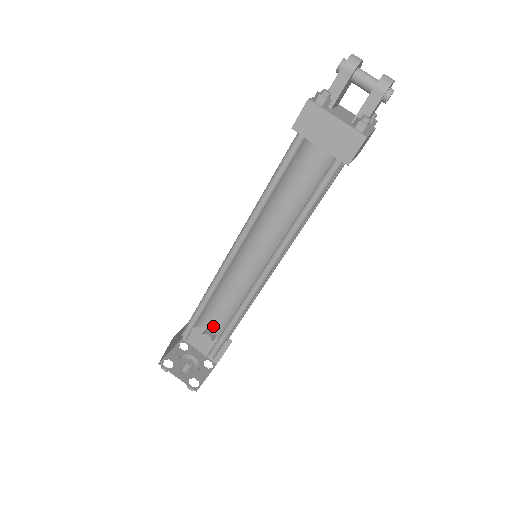
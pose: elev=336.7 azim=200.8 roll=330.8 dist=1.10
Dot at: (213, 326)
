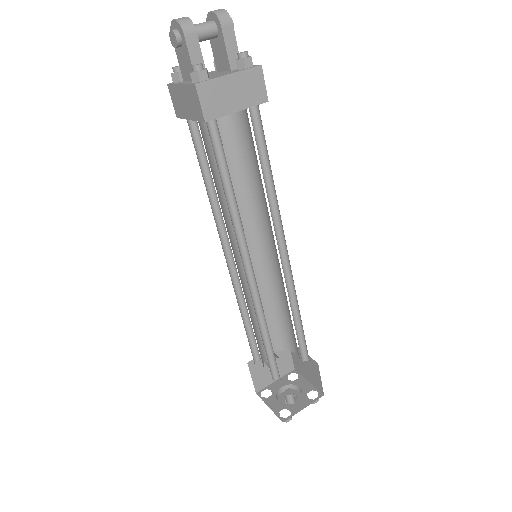
Dot at: occluded
